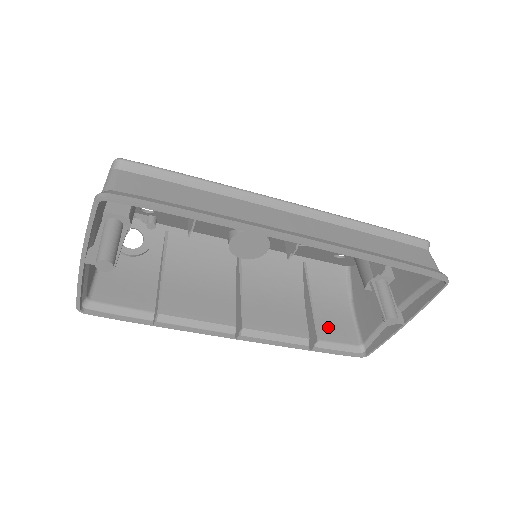
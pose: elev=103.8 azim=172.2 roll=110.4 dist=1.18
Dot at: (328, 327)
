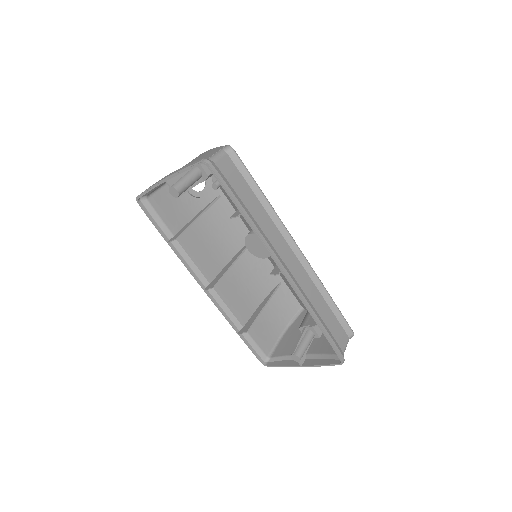
Dot at: (260, 331)
